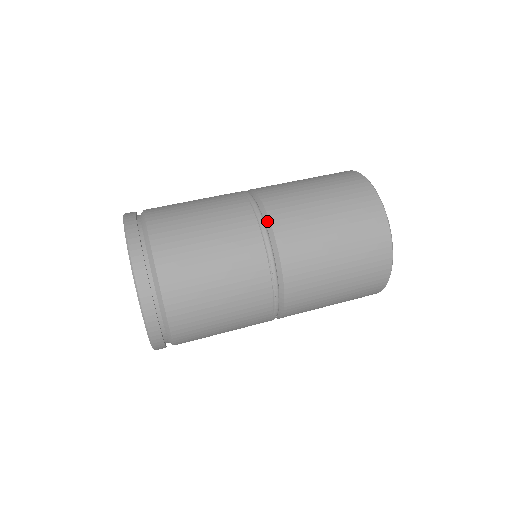
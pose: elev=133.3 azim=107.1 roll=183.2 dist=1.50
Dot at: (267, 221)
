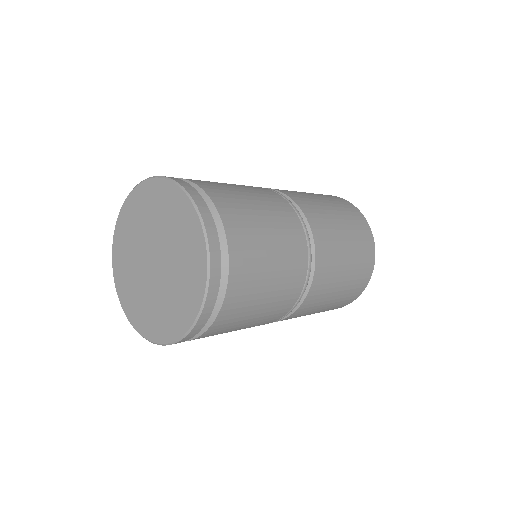
Dot at: occluded
